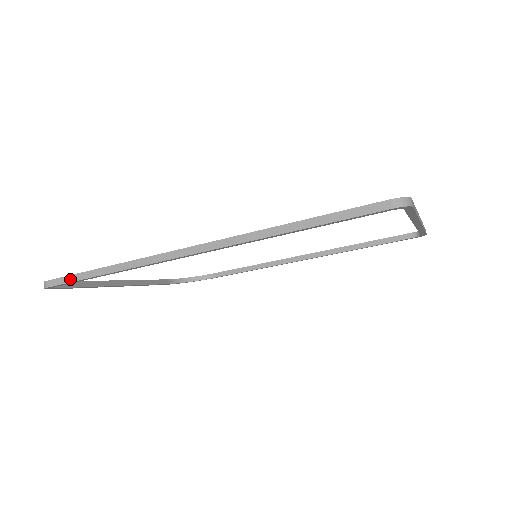
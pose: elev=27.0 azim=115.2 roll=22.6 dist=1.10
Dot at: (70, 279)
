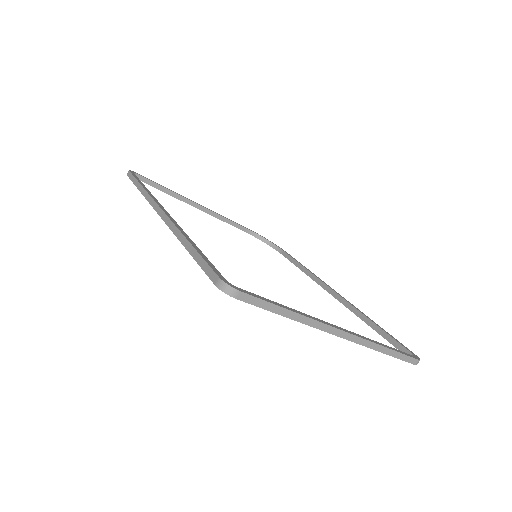
Dot at: (132, 178)
